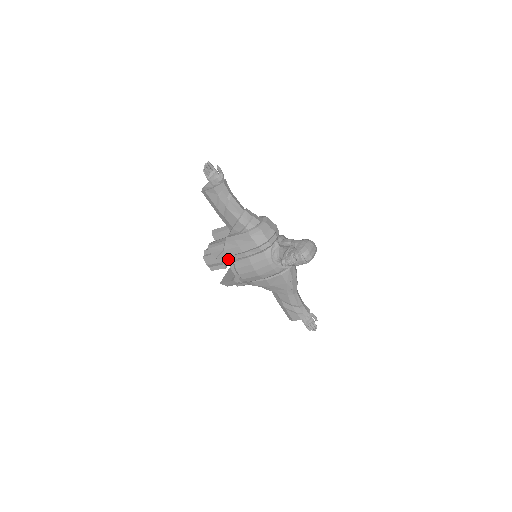
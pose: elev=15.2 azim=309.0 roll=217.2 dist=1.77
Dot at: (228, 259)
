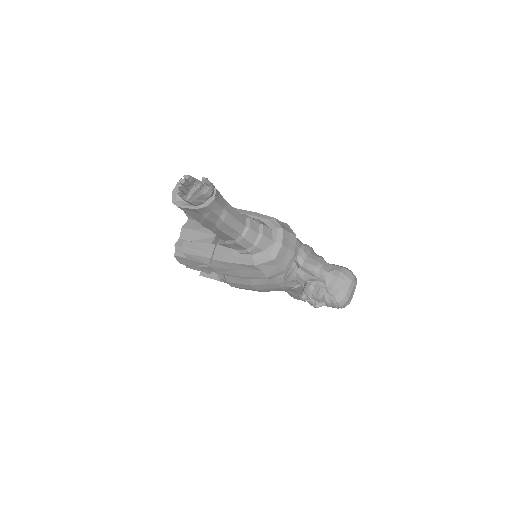
Dot at: occluded
